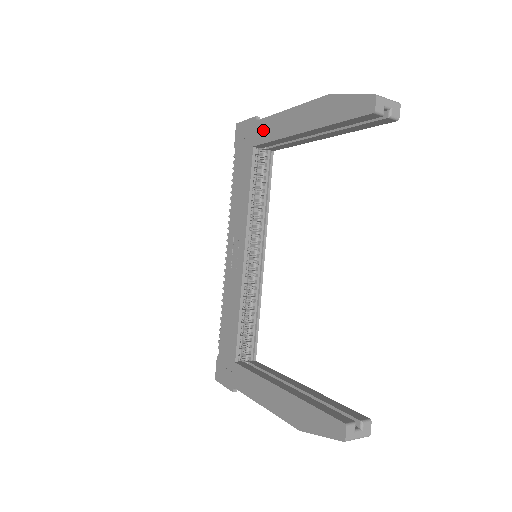
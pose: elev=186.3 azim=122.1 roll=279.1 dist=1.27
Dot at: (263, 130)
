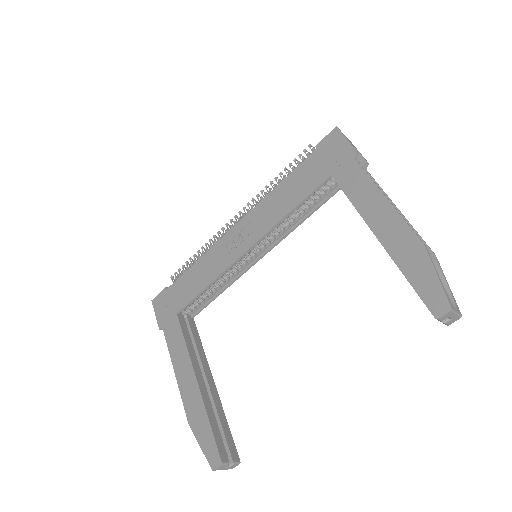
Dot at: (351, 176)
